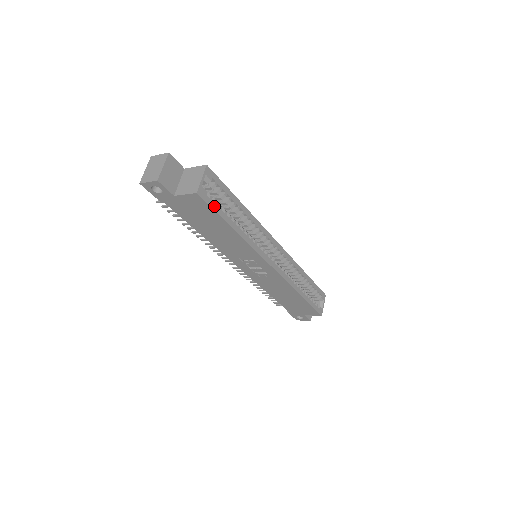
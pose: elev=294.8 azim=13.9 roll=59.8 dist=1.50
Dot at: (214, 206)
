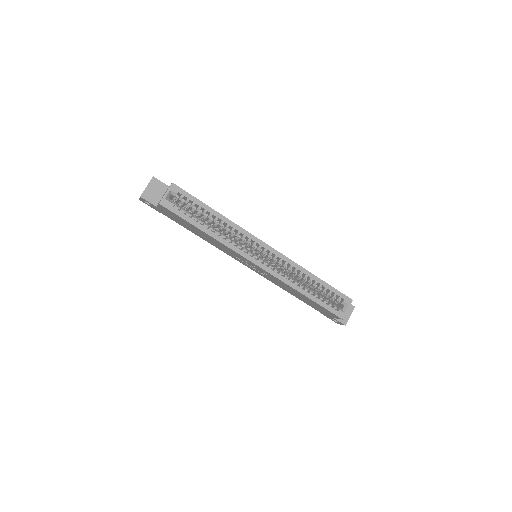
Dot at: (179, 213)
